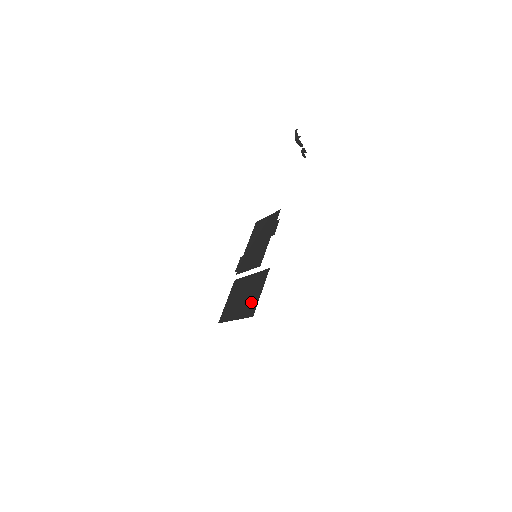
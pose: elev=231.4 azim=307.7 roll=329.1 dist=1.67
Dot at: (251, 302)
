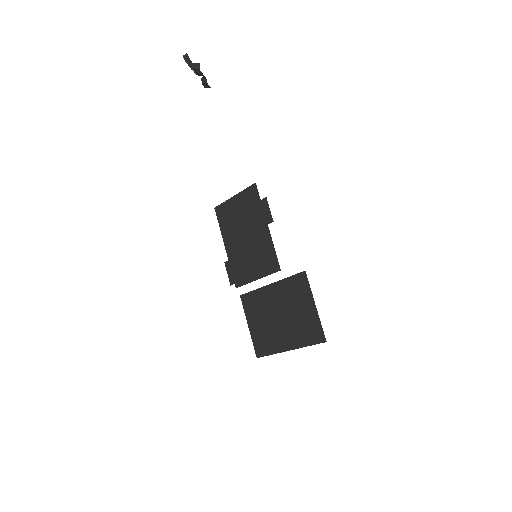
Dot at: (305, 323)
